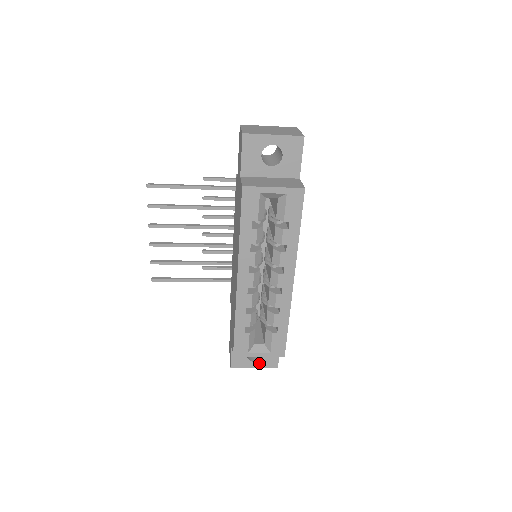
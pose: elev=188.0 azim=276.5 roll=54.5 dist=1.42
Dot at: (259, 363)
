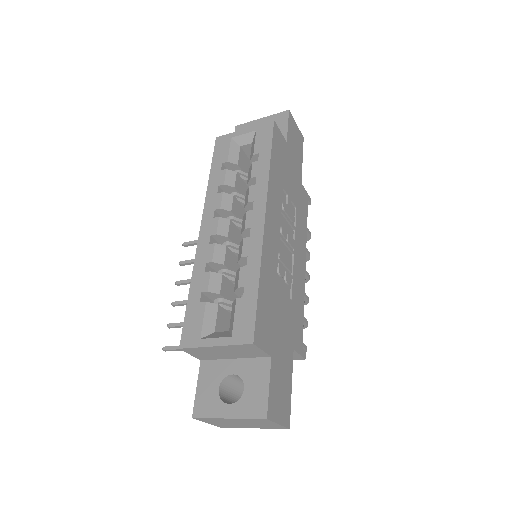
Dot at: (236, 407)
